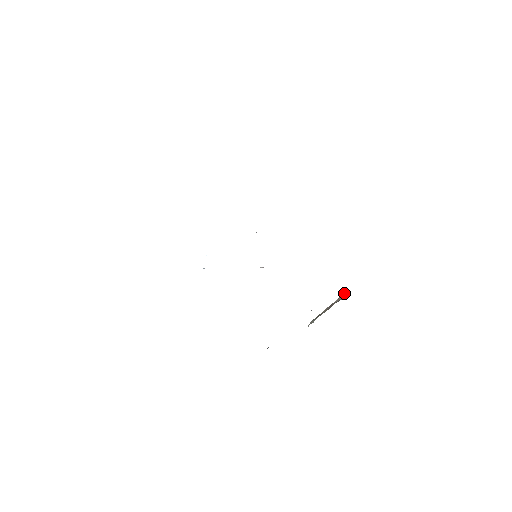
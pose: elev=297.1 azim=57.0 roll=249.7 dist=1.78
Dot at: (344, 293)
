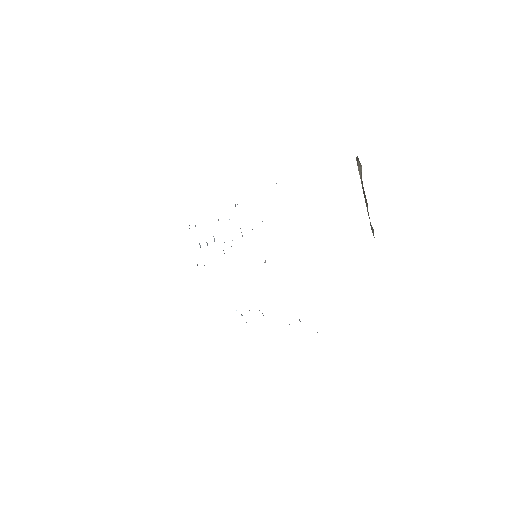
Dot at: occluded
